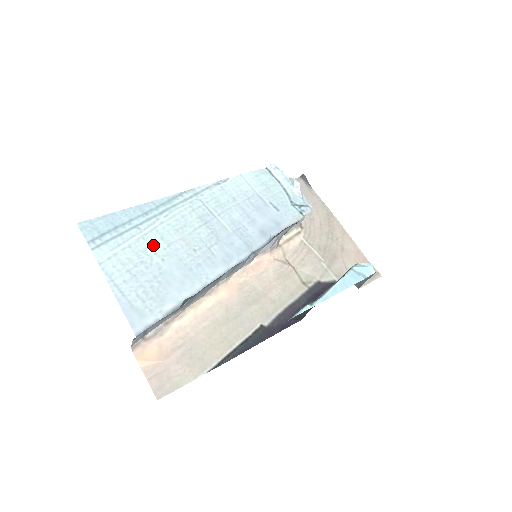
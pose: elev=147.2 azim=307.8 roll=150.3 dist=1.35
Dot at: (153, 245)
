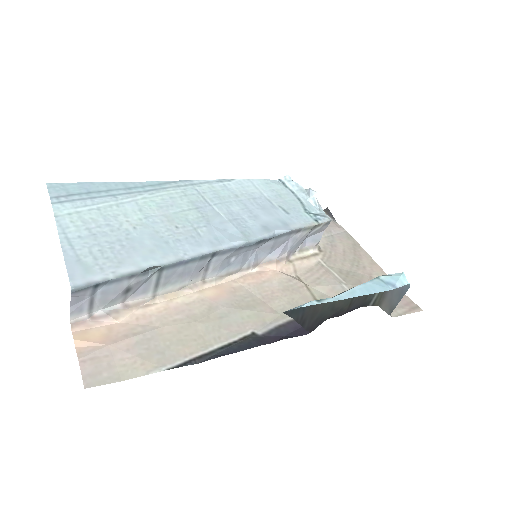
Dot at: (127, 213)
